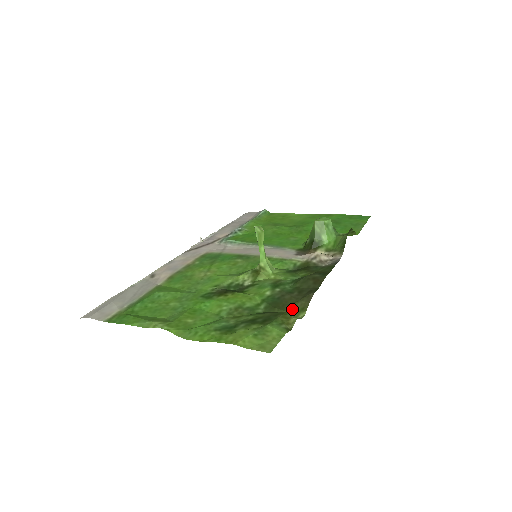
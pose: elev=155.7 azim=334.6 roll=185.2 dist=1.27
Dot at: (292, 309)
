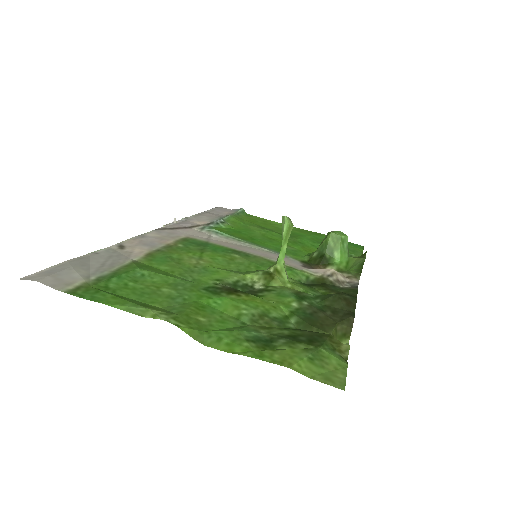
Dot at: (333, 332)
